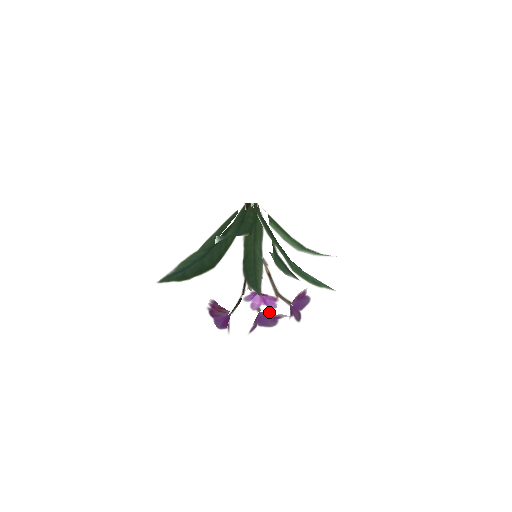
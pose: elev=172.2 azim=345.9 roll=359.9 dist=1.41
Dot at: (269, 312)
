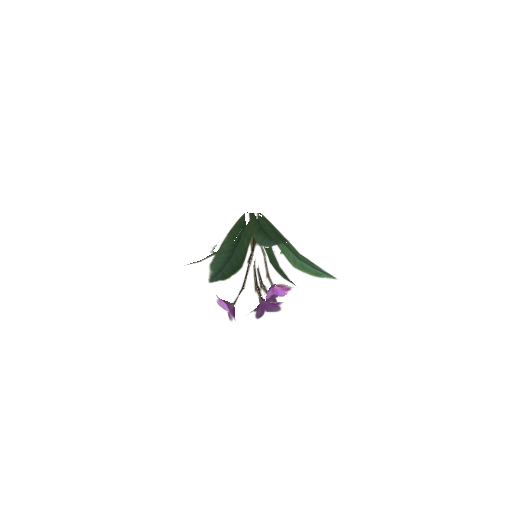
Dot at: (275, 300)
